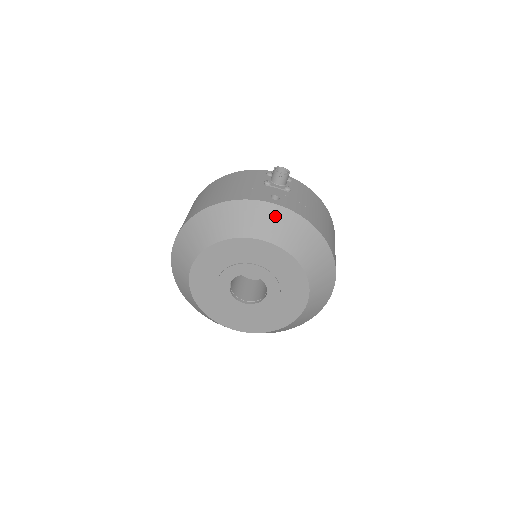
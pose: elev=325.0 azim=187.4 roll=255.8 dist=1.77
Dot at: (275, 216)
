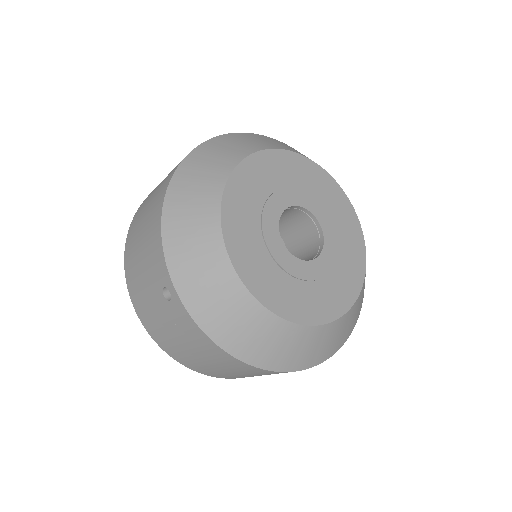
Dot at: occluded
